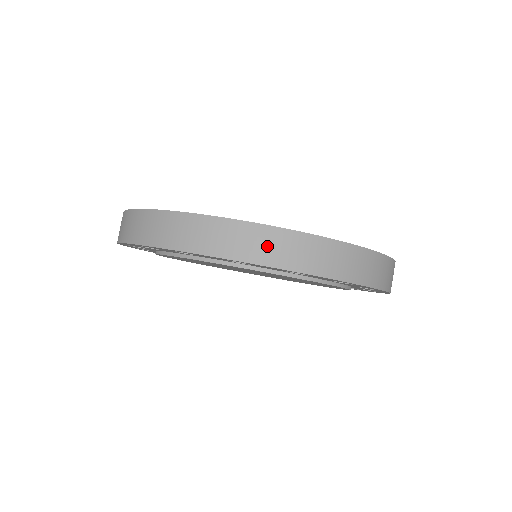
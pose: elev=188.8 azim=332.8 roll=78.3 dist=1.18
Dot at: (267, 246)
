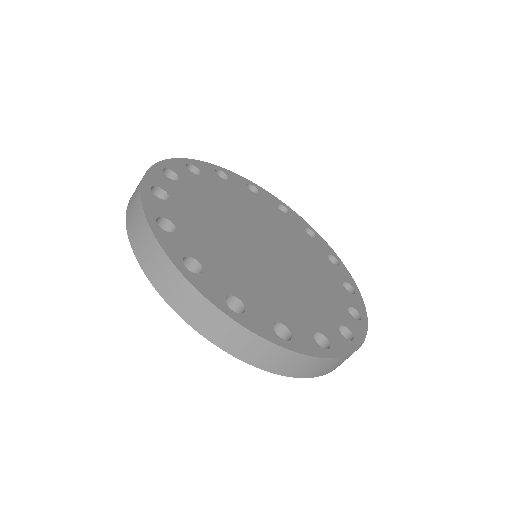
Dot at: (240, 343)
